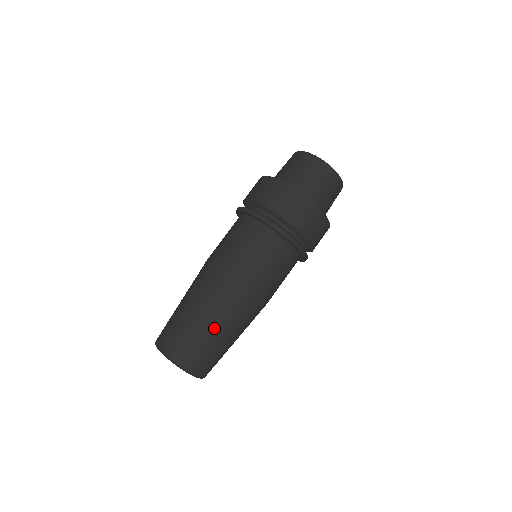
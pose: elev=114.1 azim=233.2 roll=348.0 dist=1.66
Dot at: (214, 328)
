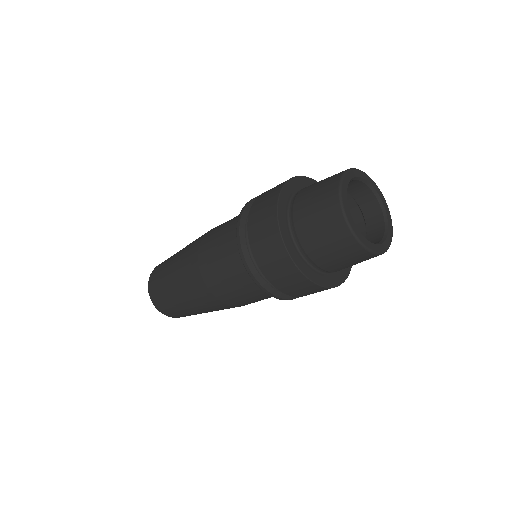
Dot at: (172, 287)
